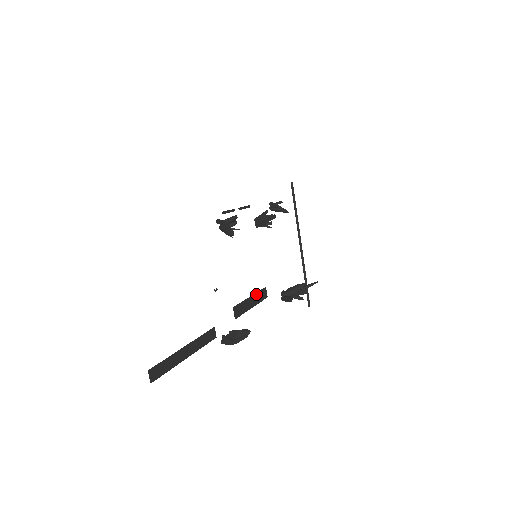
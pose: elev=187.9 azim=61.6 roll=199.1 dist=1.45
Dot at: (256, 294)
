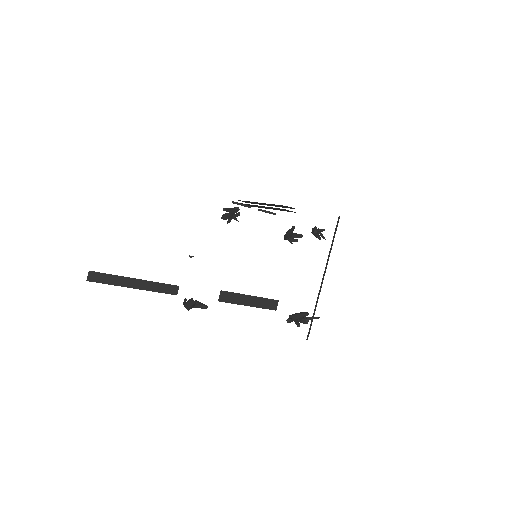
Dot at: (260, 298)
